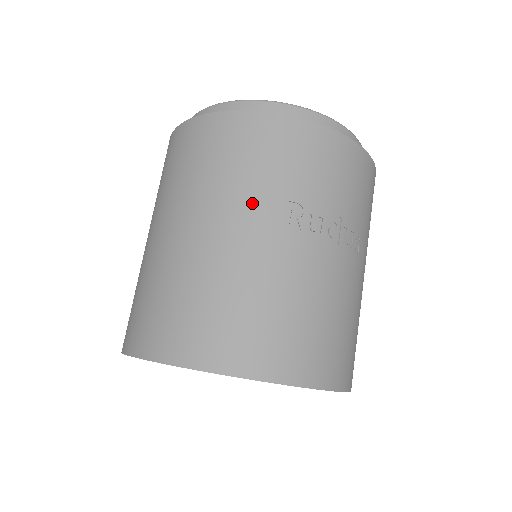
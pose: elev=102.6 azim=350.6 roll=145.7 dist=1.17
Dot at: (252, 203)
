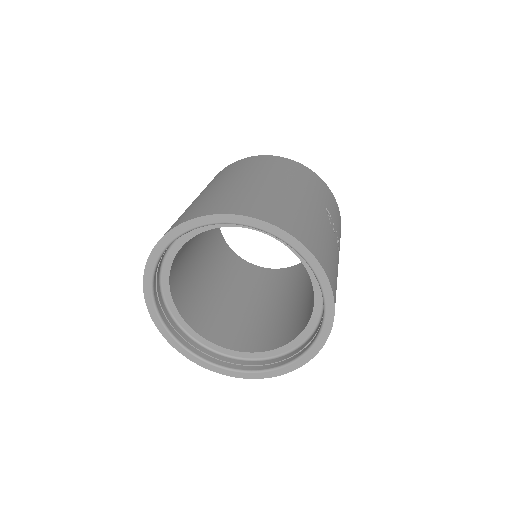
Dot at: (312, 194)
